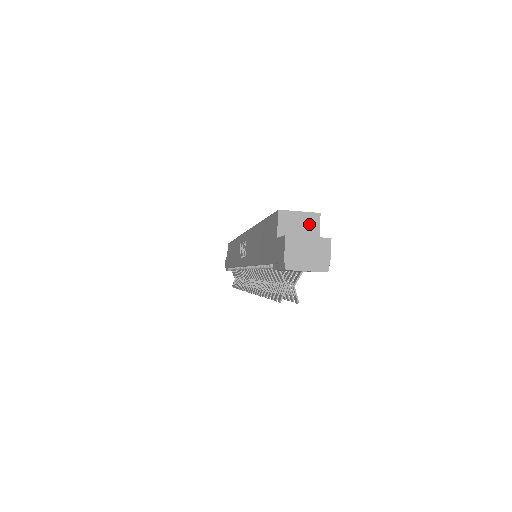
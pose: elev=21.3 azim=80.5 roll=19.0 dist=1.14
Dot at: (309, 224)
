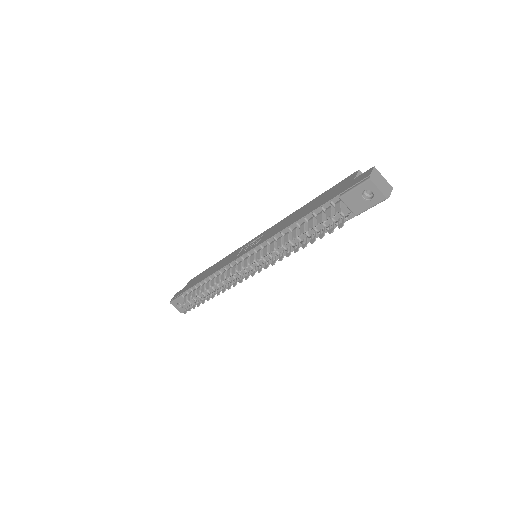
Dot at: occluded
